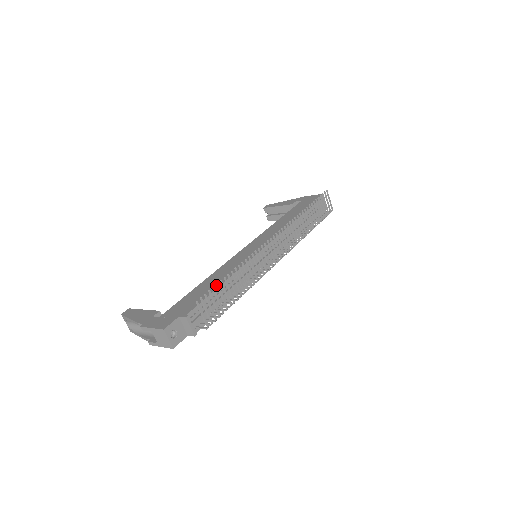
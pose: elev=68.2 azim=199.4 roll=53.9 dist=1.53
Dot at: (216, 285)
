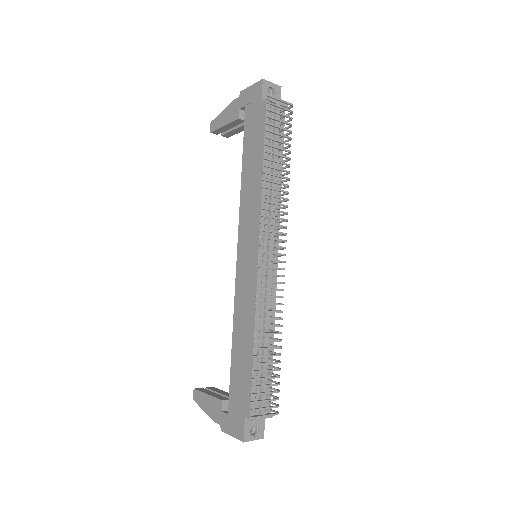
Dot at: (252, 380)
